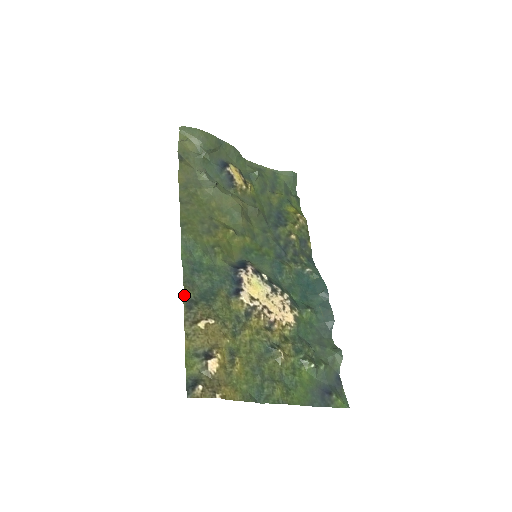
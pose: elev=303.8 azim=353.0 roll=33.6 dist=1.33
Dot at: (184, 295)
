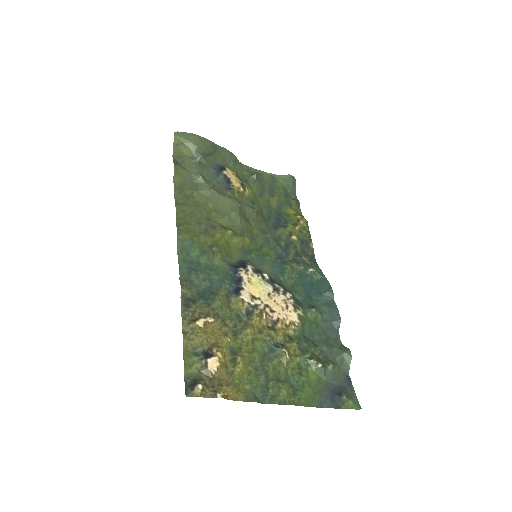
Dot at: (181, 293)
